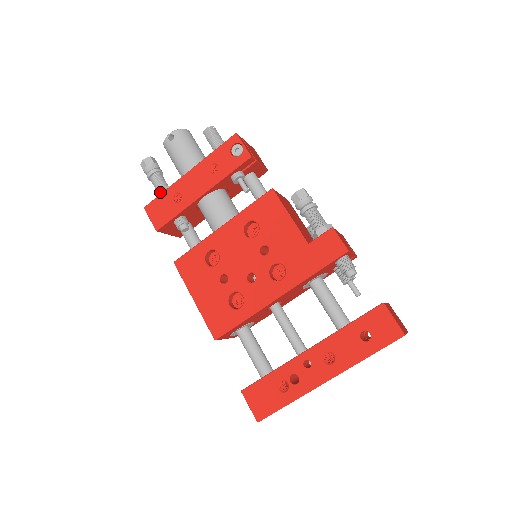
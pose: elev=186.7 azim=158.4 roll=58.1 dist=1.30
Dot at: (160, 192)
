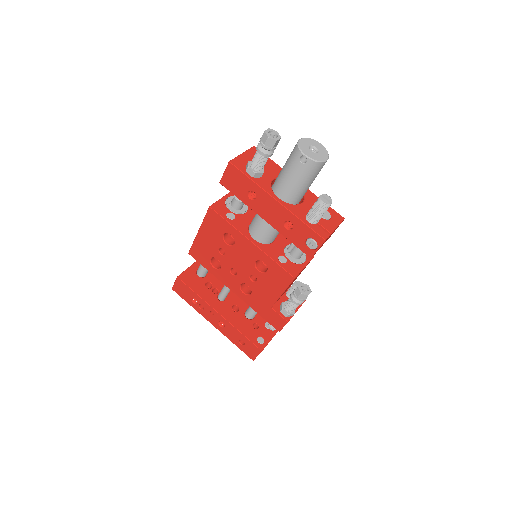
Dot at: (250, 172)
